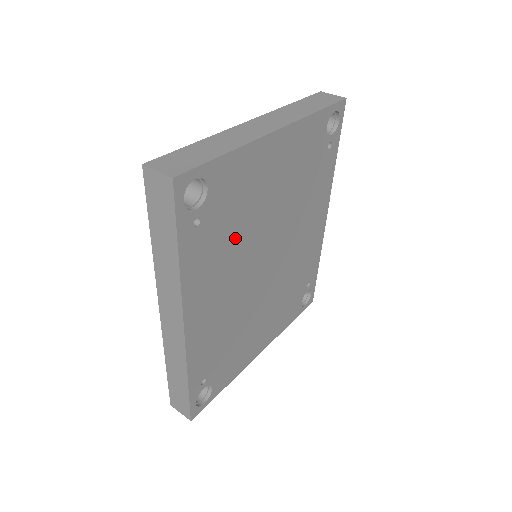
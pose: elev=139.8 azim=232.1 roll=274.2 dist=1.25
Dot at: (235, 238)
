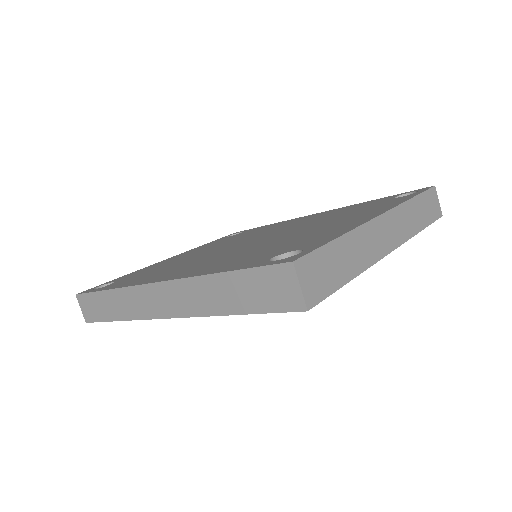
Dot at: occluded
